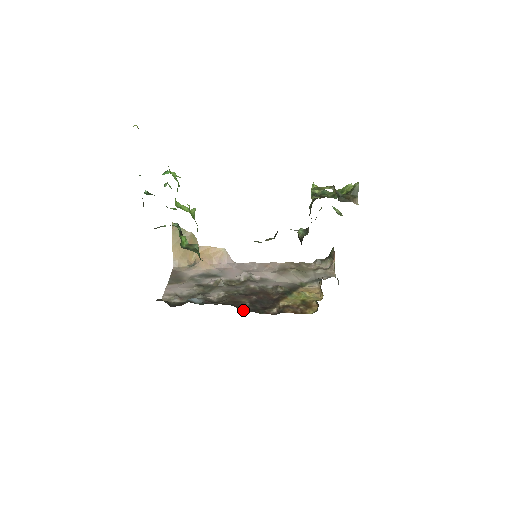
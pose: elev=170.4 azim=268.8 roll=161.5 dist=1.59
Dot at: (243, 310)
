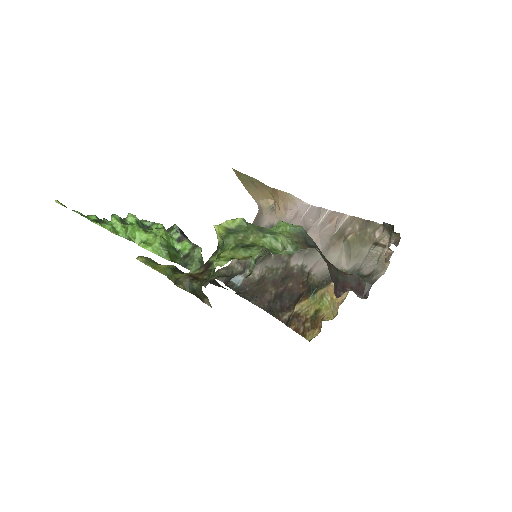
Dot at: (261, 308)
